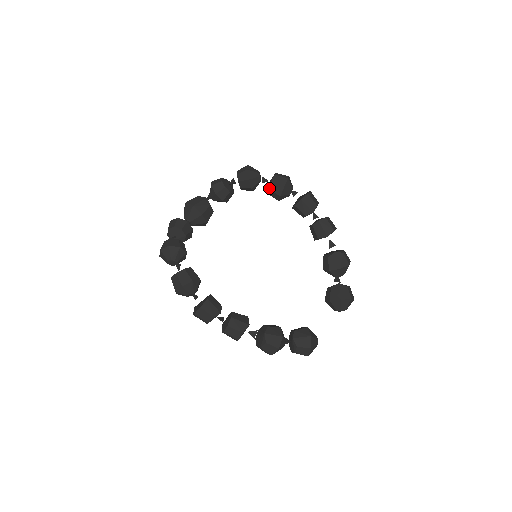
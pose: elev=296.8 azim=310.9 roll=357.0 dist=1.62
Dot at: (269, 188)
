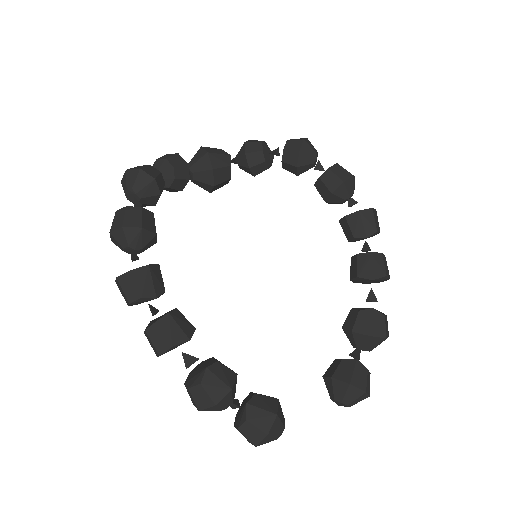
Dot at: (321, 176)
